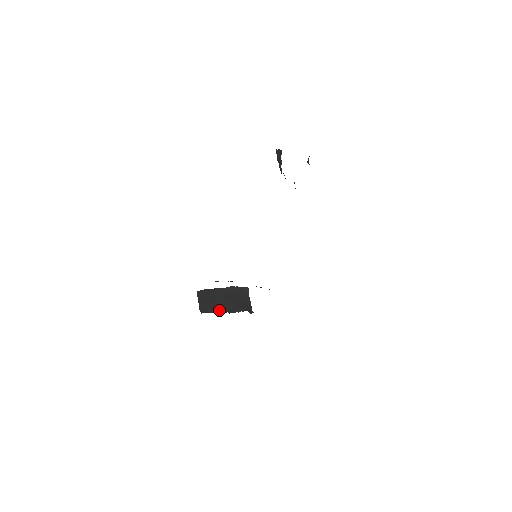
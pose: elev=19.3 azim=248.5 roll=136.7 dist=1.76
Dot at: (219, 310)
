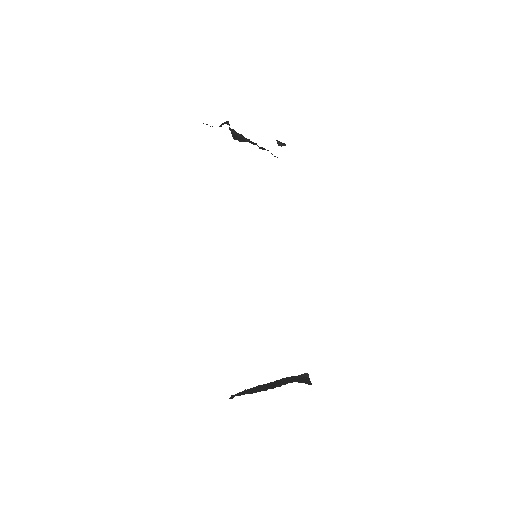
Dot at: occluded
